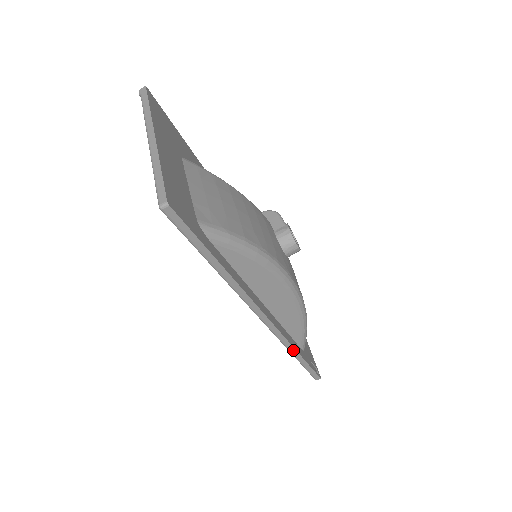
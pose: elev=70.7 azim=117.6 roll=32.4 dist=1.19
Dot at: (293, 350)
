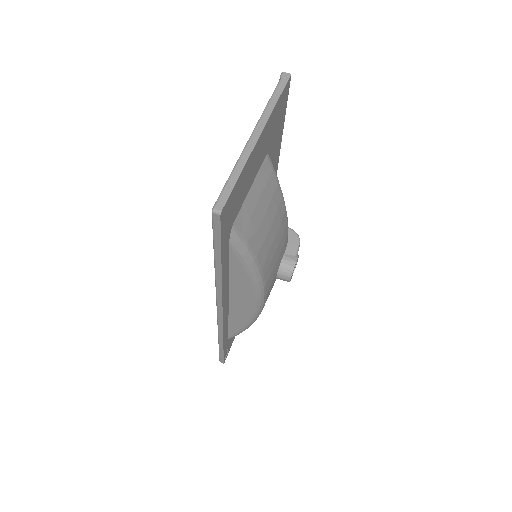
Dot at: (221, 338)
